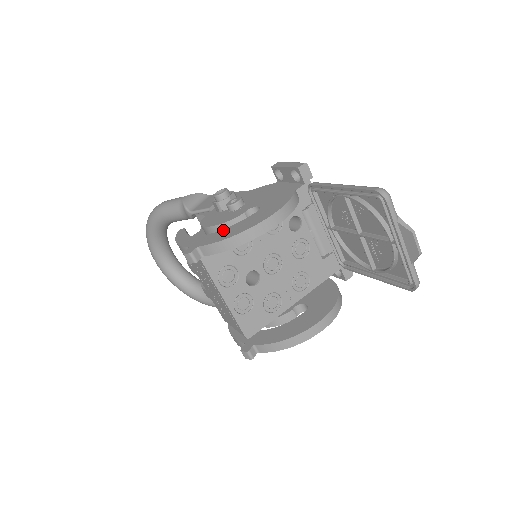
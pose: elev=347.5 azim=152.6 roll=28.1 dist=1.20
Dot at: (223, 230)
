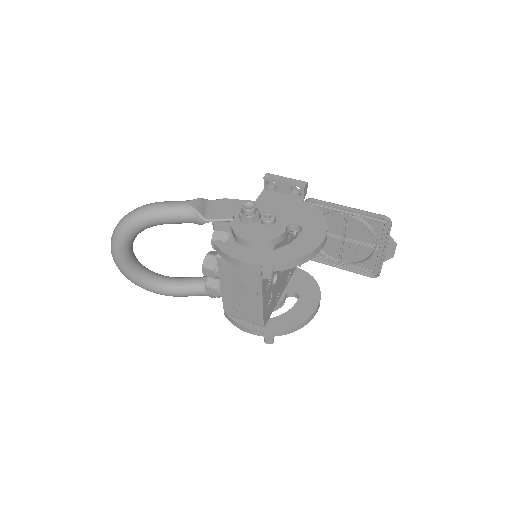
Dot at: (284, 248)
